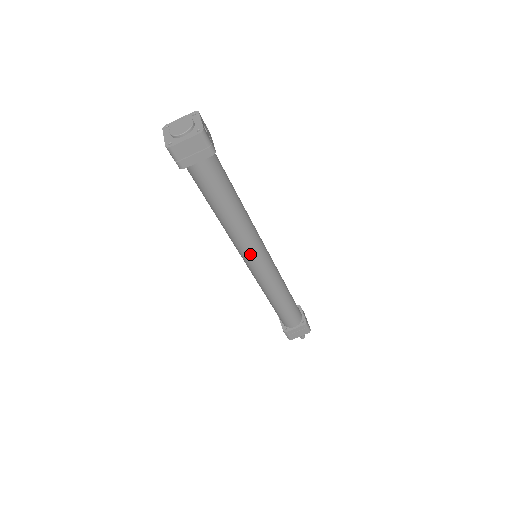
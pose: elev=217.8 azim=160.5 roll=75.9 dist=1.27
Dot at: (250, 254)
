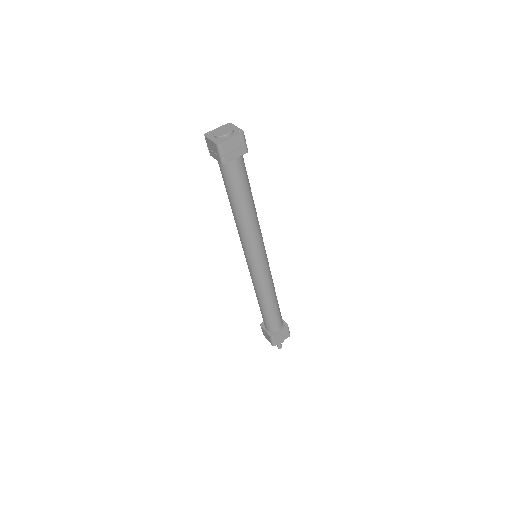
Dot at: (257, 250)
